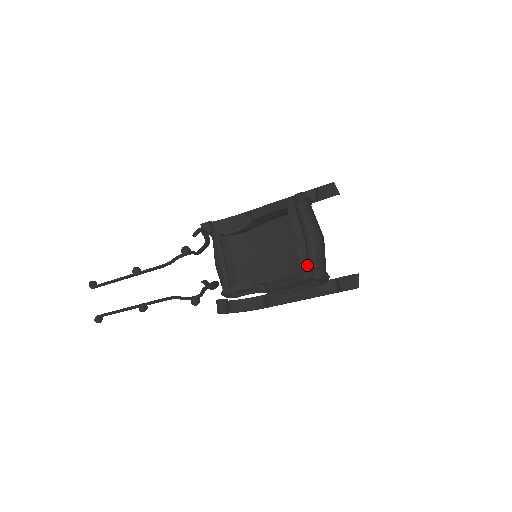
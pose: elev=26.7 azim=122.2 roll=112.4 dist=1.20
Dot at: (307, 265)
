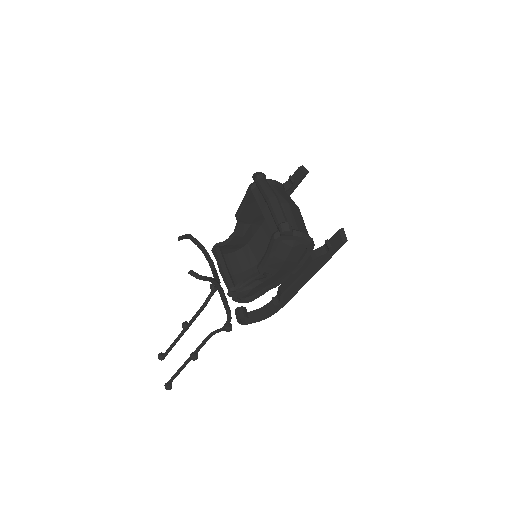
Dot at: (275, 227)
